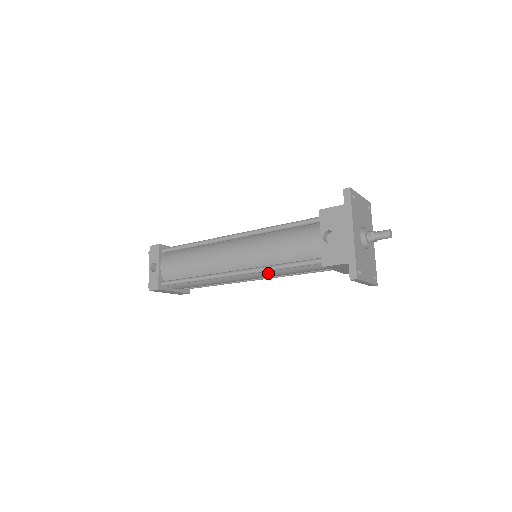
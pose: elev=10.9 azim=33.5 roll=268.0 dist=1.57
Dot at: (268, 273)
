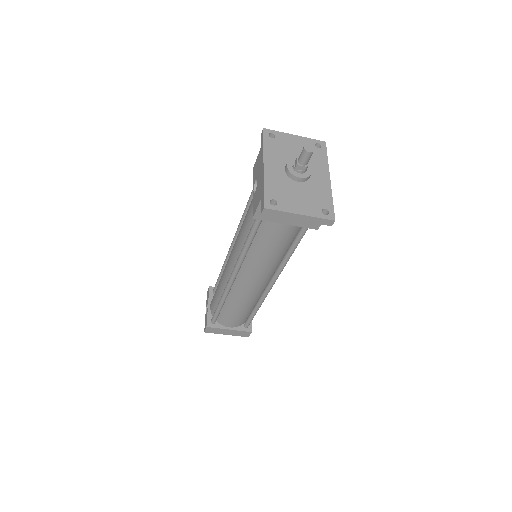
Dot at: (252, 263)
